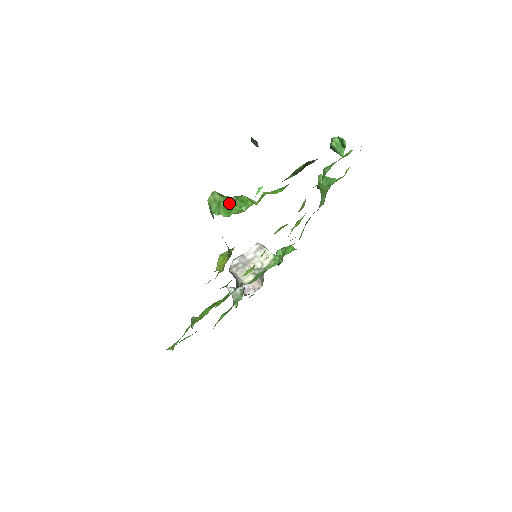
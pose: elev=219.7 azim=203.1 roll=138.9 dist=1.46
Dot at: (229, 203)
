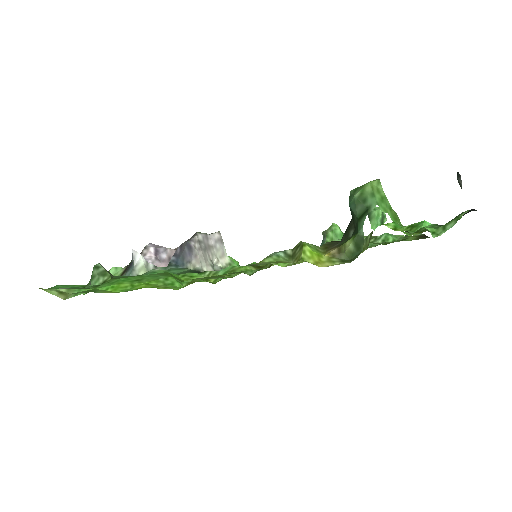
Dot at: occluded
